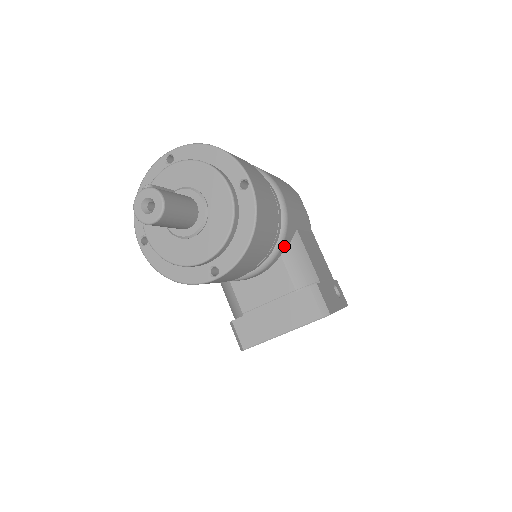
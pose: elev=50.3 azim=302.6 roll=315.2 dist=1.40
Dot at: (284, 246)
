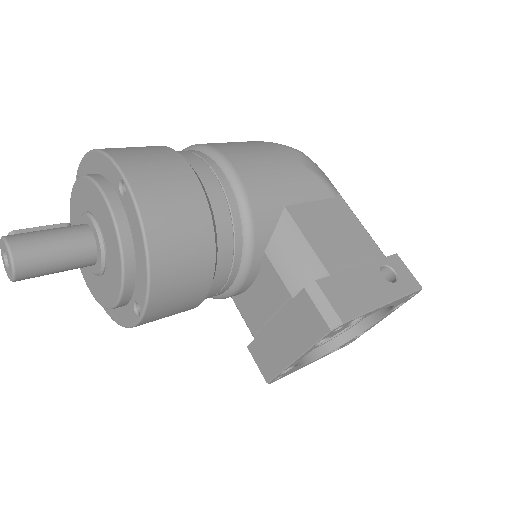
Dot at: (261, 238)
